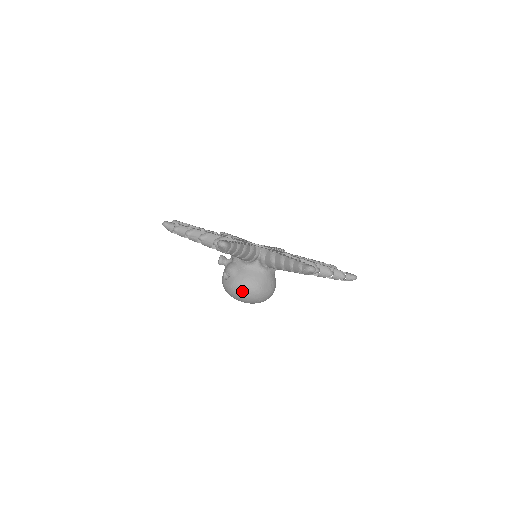
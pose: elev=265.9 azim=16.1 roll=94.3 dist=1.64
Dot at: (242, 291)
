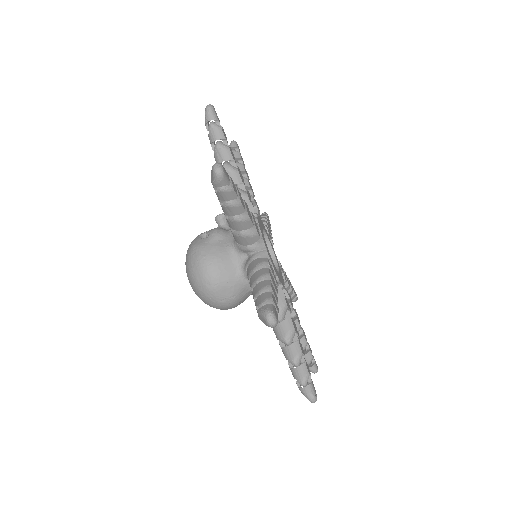
Dot at: (196, 264)
